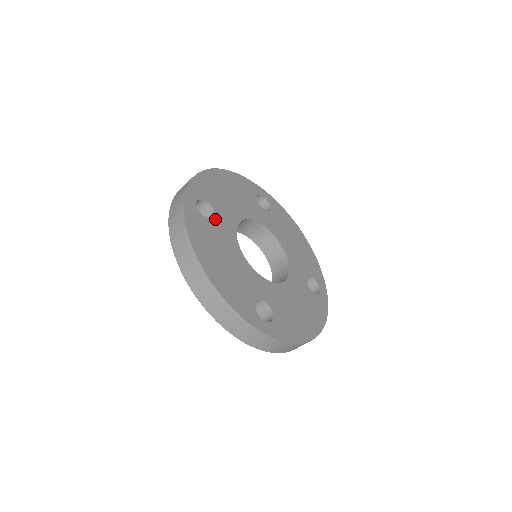
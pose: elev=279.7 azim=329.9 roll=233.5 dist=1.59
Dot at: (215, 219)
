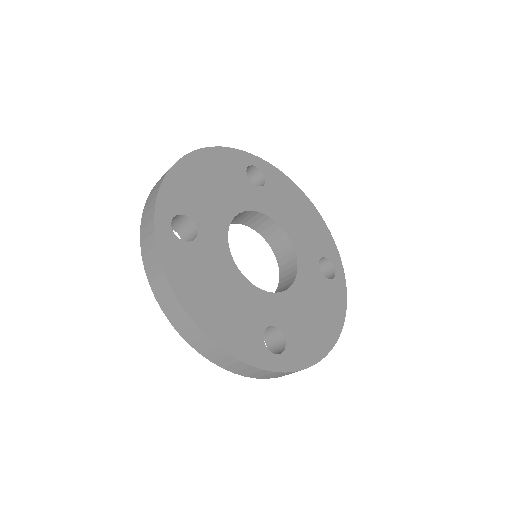
Dot at: (199, 236)
